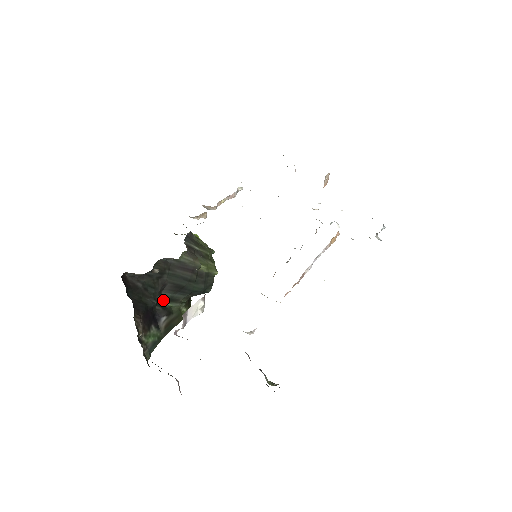
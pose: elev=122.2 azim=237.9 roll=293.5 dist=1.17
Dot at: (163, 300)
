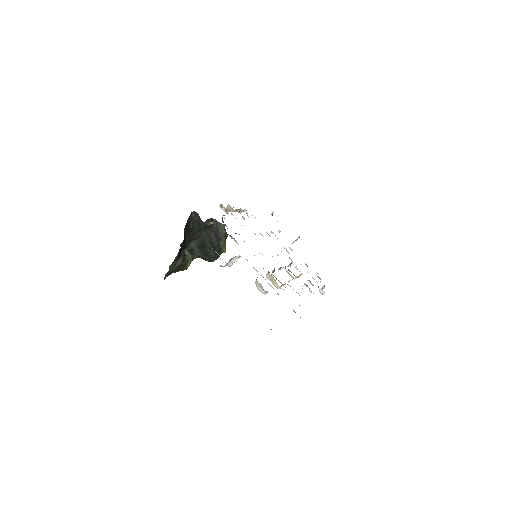
Dot at: (187, 247)
